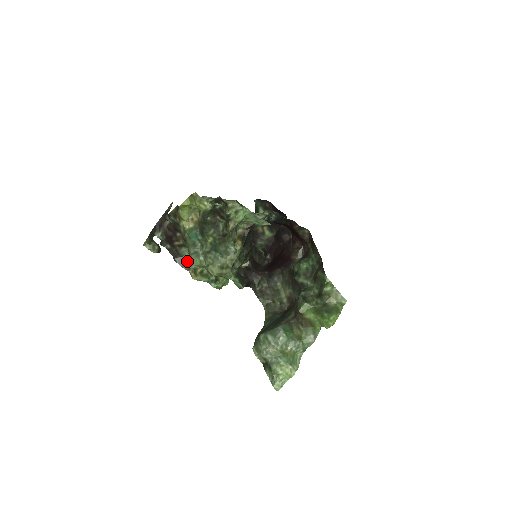
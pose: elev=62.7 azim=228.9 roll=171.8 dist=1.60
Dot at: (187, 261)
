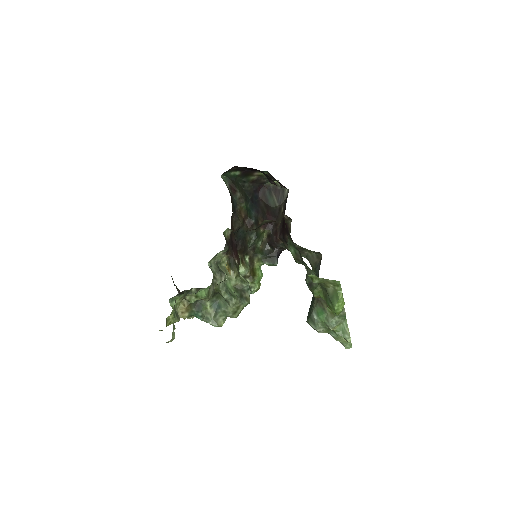
Dot at: occluded
